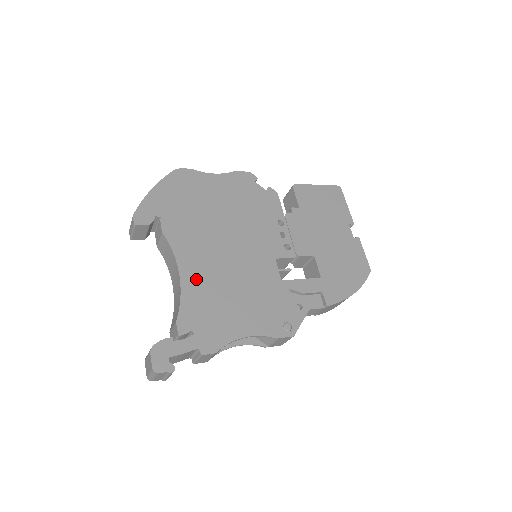
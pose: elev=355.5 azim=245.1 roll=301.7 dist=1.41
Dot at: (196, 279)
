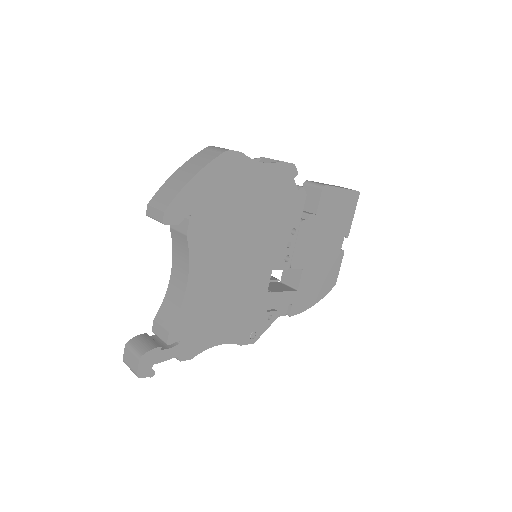
Dot at: (200, 290)
